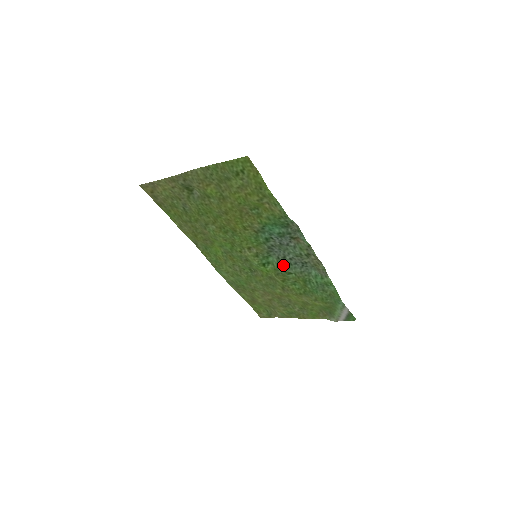
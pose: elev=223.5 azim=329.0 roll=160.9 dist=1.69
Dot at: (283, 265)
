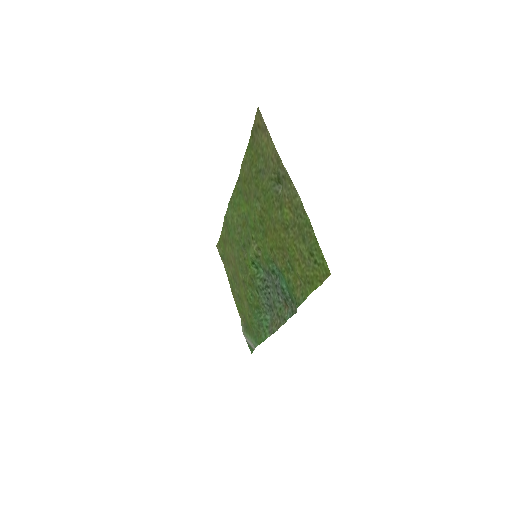
Dot at: (261, 285)
